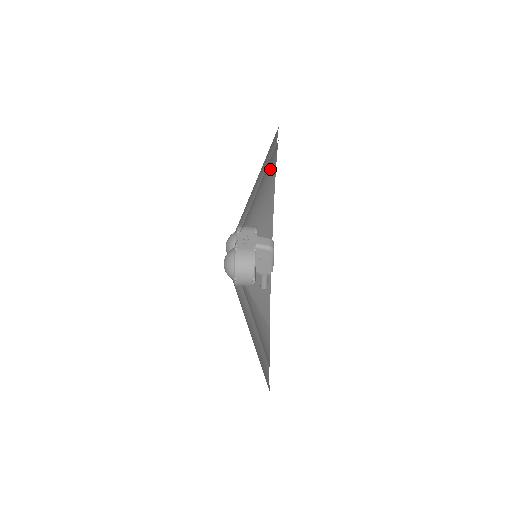
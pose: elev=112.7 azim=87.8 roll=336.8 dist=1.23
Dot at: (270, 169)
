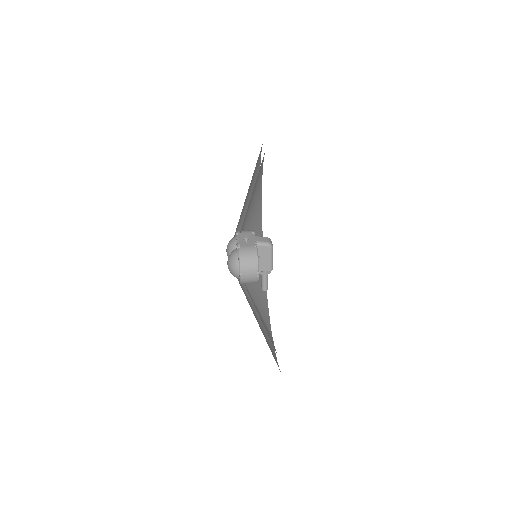
Dot at: (258, 181)
